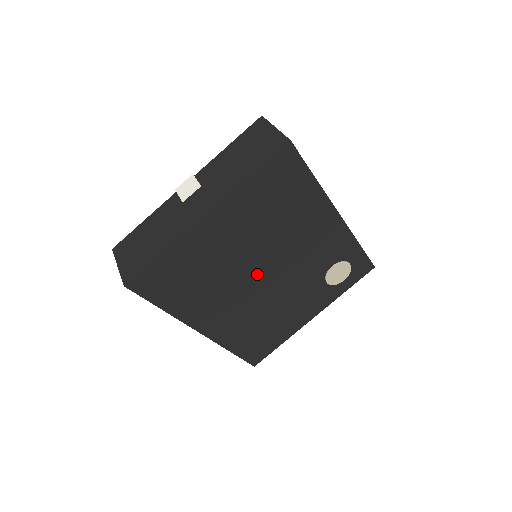
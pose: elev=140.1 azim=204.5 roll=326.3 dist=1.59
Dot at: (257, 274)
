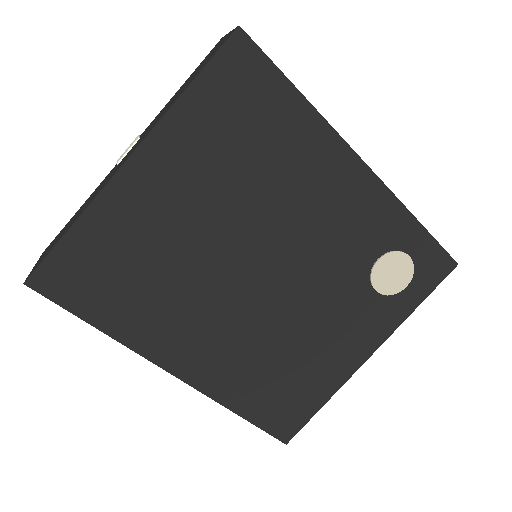
Dot at: (245, 270)
